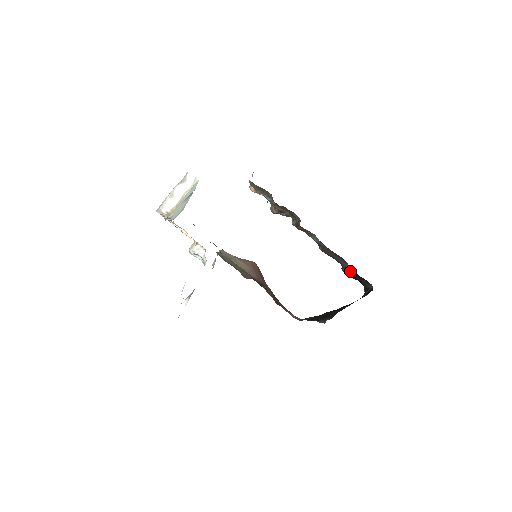
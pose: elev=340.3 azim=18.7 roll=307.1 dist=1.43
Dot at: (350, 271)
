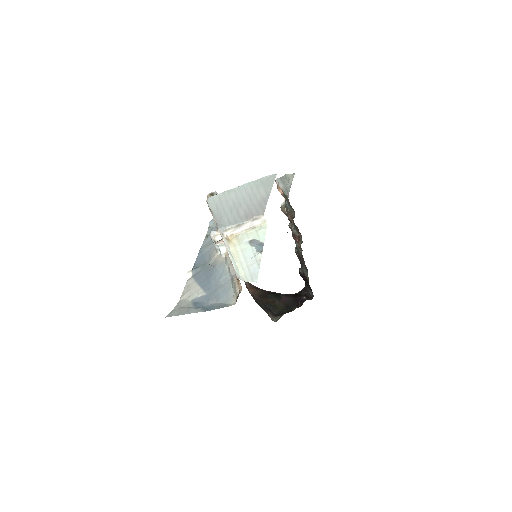
Dot at: (305, 277)
